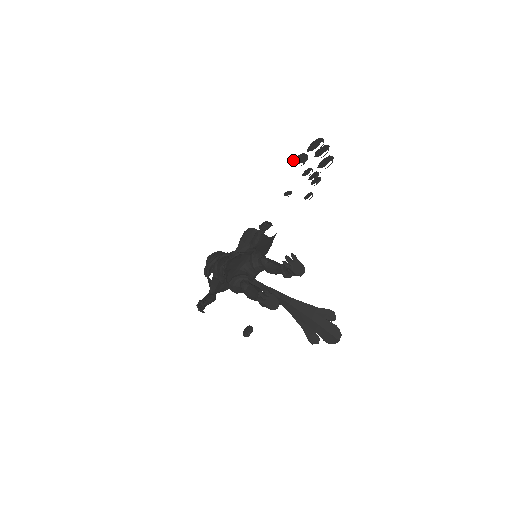
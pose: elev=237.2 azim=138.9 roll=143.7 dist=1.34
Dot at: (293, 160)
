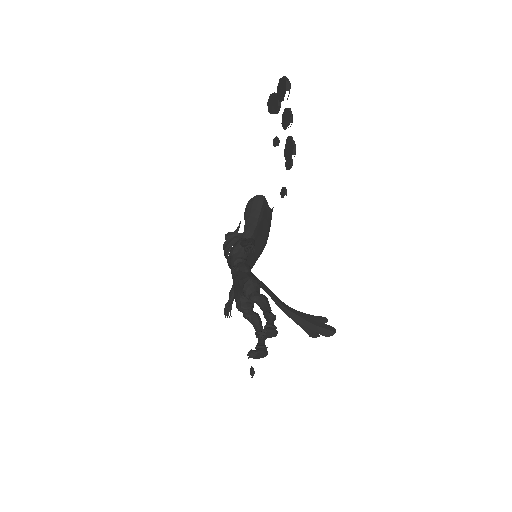
Dot at: (267, 102)
